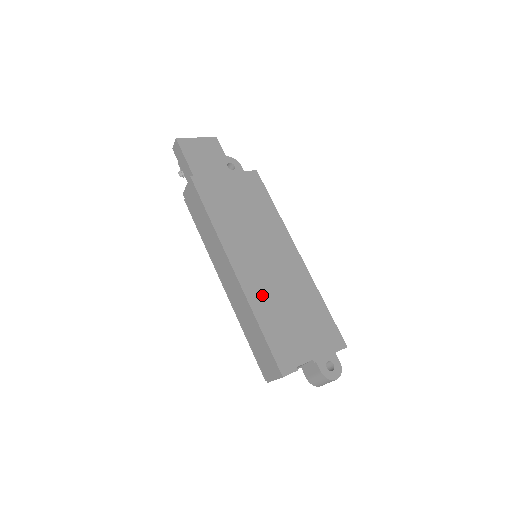
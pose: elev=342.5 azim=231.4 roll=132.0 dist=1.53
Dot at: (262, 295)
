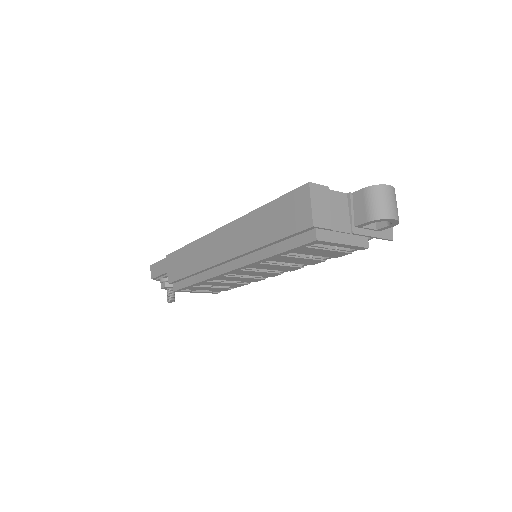
Dot at: occluded
